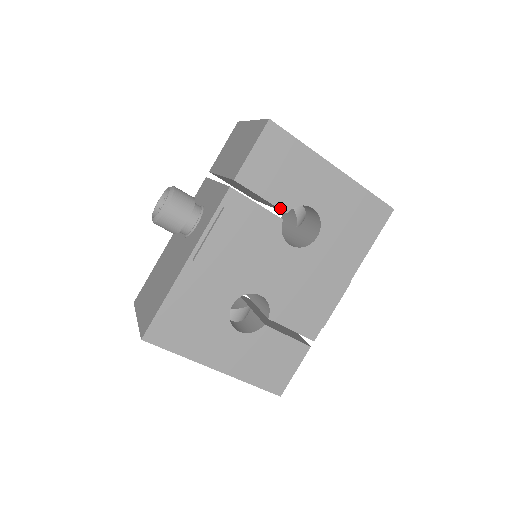
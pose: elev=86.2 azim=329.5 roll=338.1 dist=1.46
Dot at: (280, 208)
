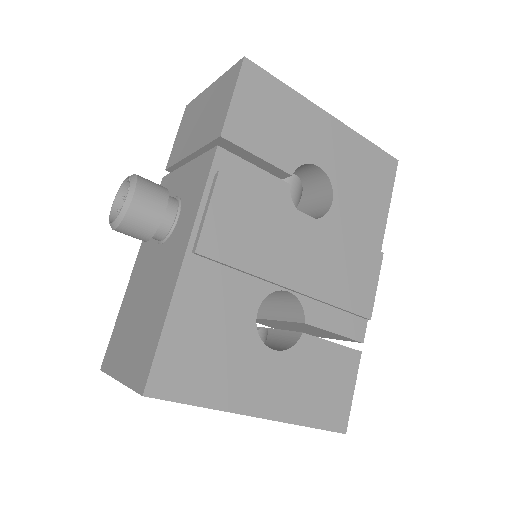
Dot at: (283, 169)
